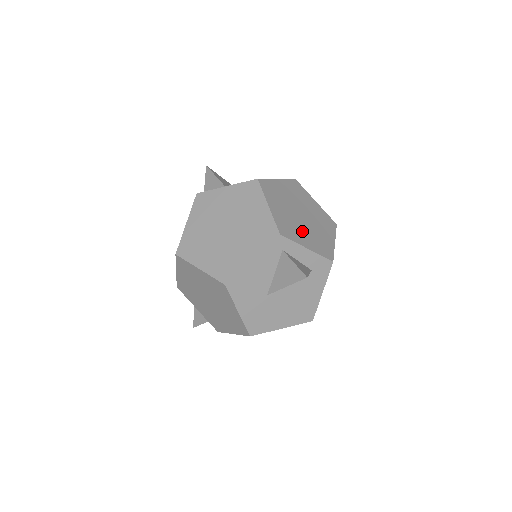
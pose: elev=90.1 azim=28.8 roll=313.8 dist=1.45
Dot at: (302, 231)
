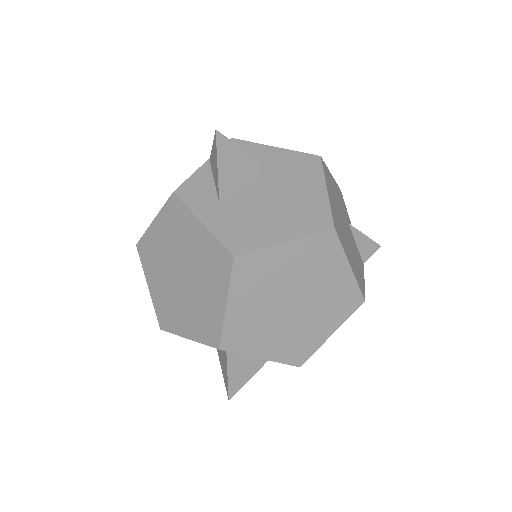
Dot at: (271, 333)
